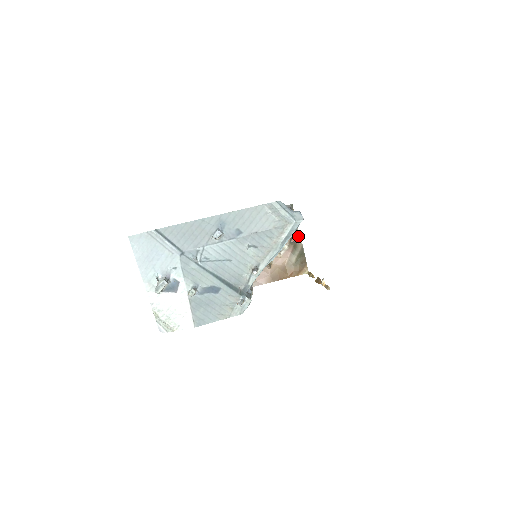
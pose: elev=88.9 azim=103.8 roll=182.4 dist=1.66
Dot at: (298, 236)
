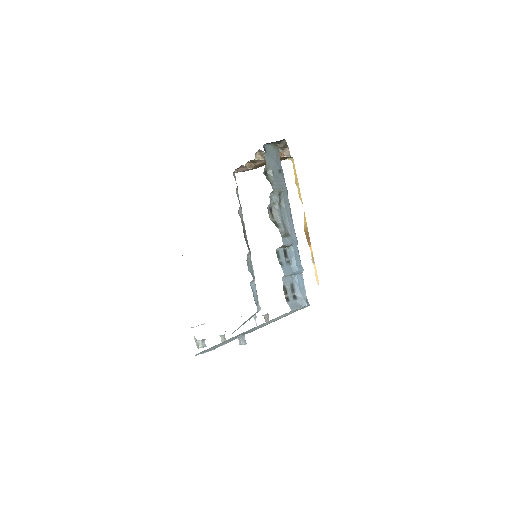
Dot at: (287, 151)
